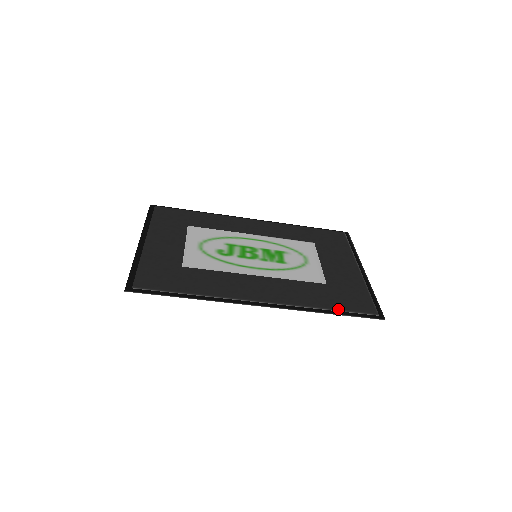
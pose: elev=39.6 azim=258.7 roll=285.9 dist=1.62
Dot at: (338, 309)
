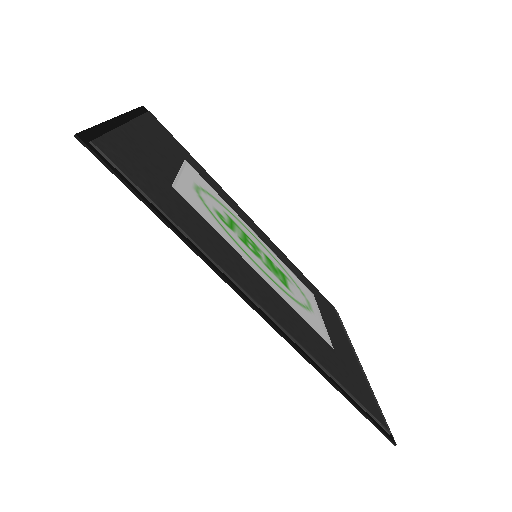
Dot at: (351, 393)
